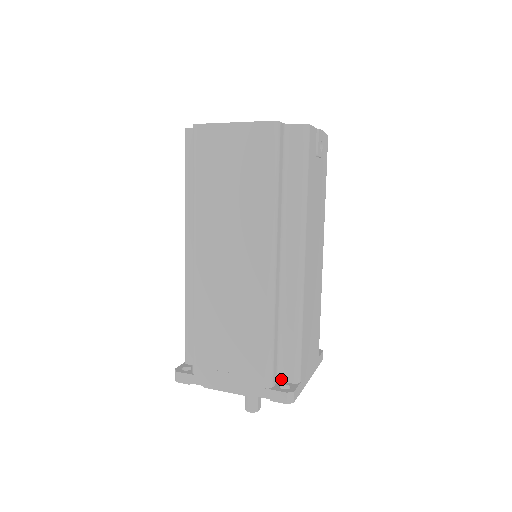
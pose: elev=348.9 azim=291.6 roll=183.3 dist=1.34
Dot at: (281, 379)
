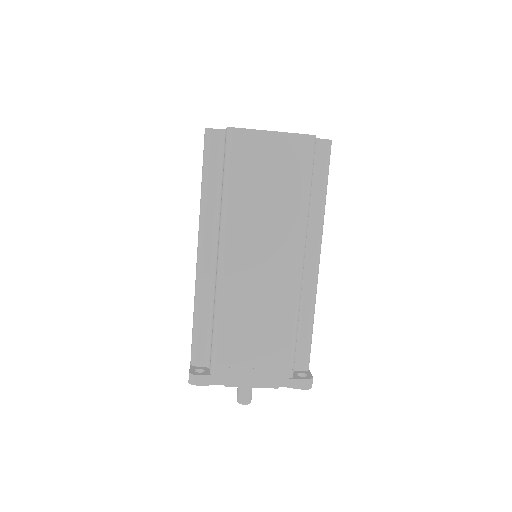
Dot at: (294, 368)
